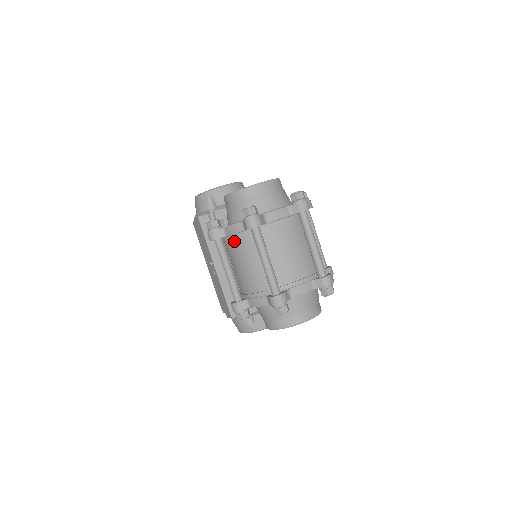
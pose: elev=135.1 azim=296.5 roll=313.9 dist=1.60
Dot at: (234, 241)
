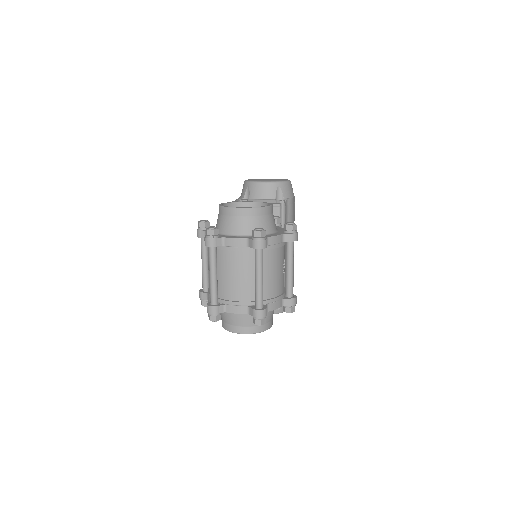
Dot at: occluded
